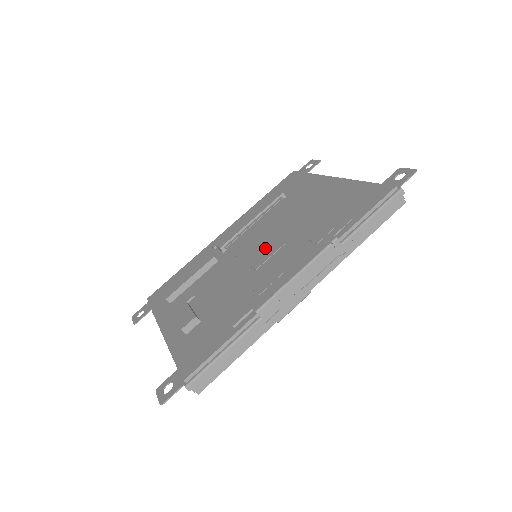
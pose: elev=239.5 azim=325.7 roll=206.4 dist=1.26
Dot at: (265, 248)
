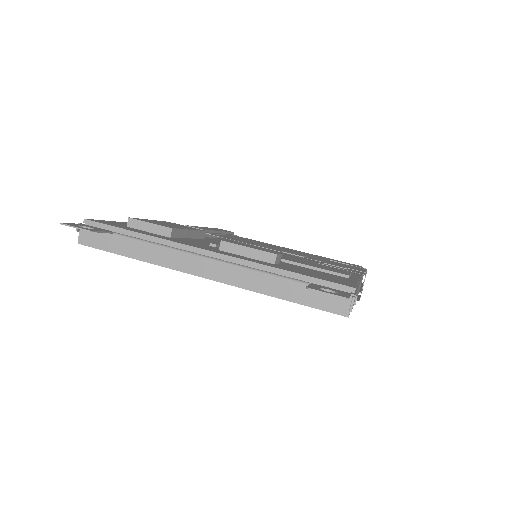
Dot at: occluded
